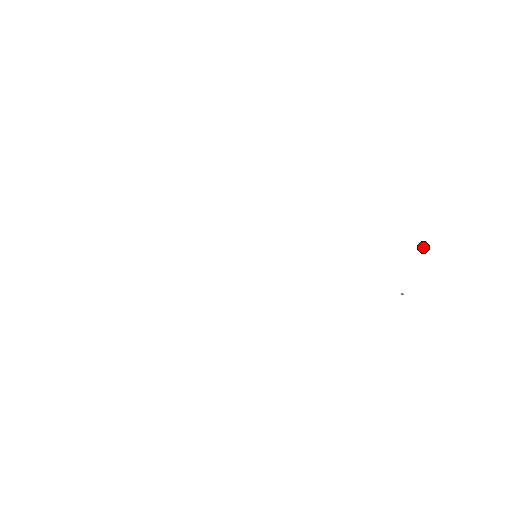
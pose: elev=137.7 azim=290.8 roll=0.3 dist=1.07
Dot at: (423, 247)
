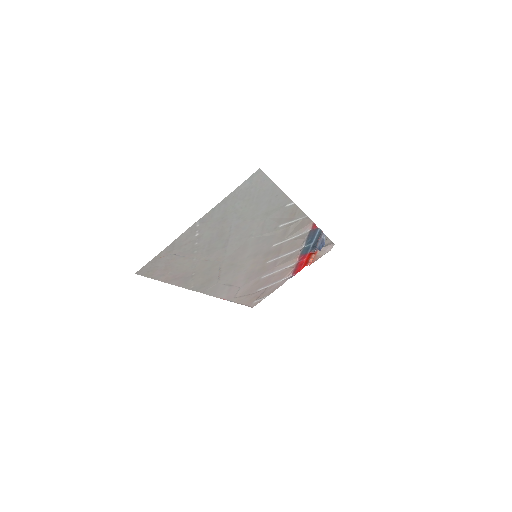
Dot at: (312, 259)
